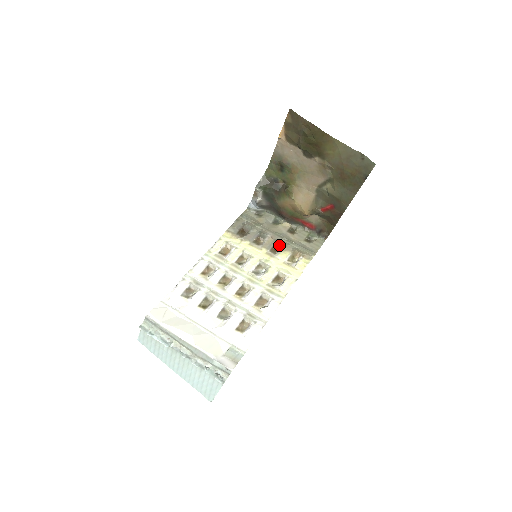
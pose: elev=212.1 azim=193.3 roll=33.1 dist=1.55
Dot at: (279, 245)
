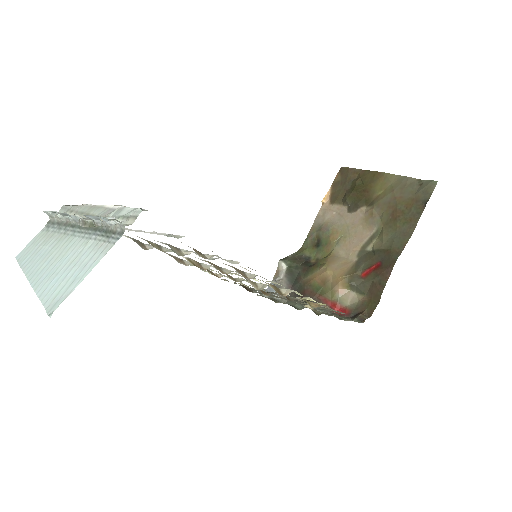
Dot at: (291, 298)
